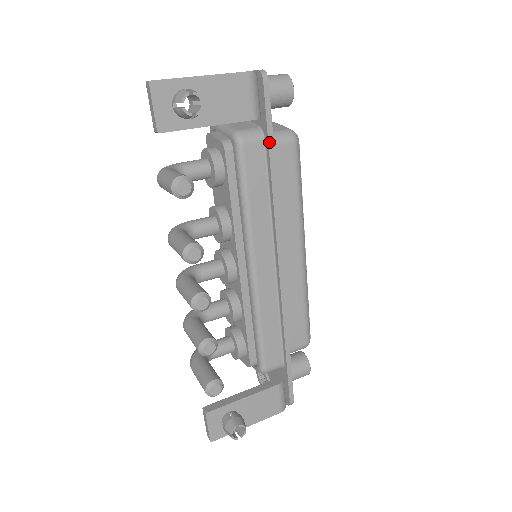
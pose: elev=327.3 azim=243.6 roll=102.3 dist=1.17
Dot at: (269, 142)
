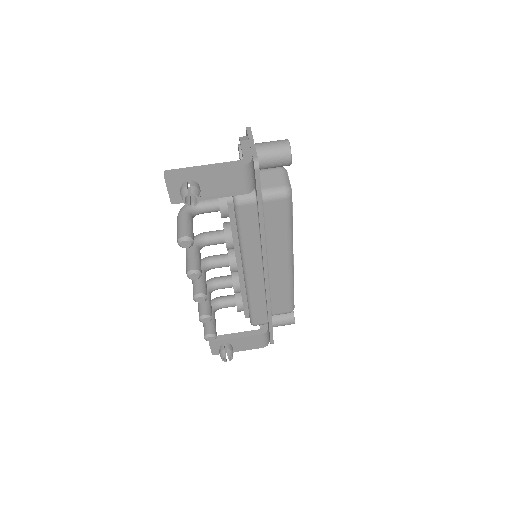
Dot at: (259, 206)
